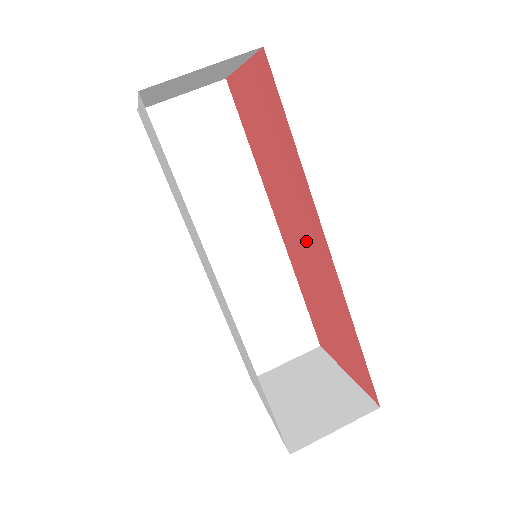
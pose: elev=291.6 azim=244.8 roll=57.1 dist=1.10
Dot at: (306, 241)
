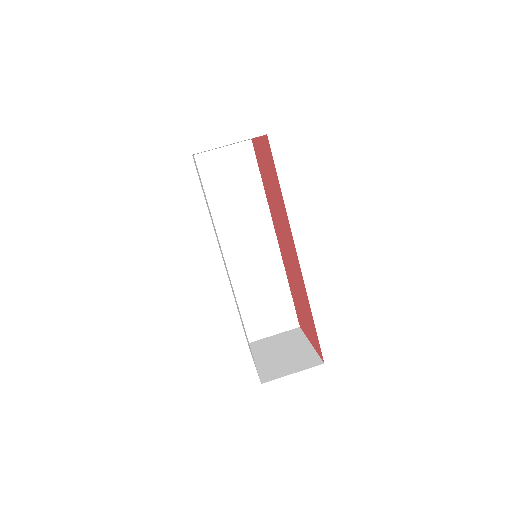
Dot at: (289, 250)
